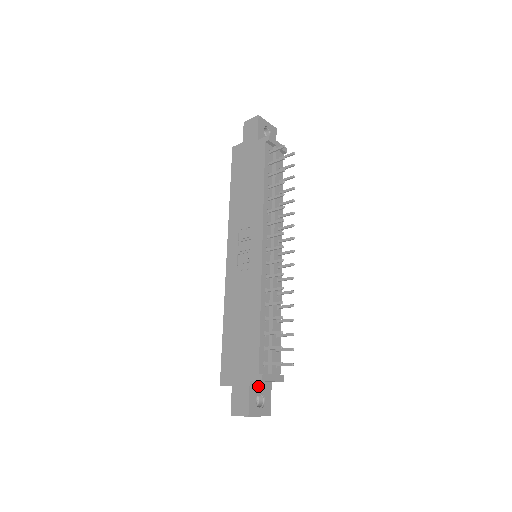
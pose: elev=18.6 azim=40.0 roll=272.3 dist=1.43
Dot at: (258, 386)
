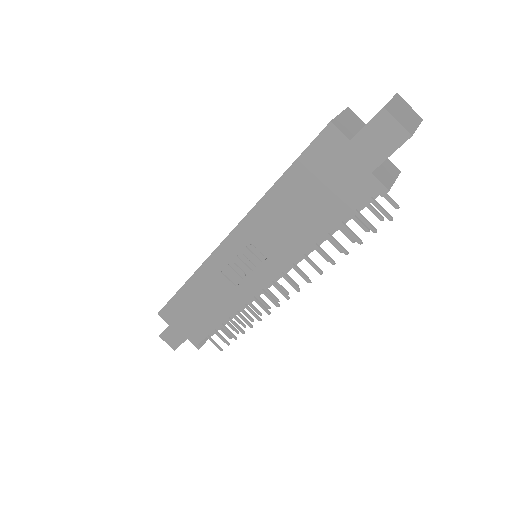
Dot at: occluded
